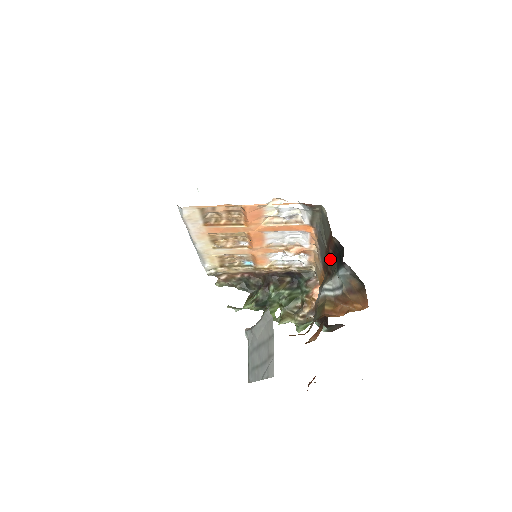
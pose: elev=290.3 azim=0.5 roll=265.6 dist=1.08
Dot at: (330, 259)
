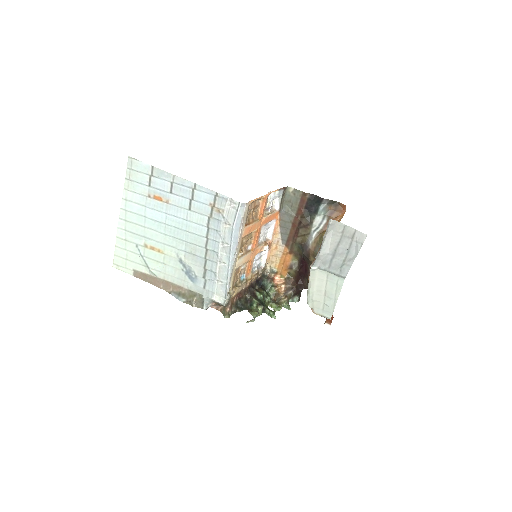
Dot at: (303, 217)
